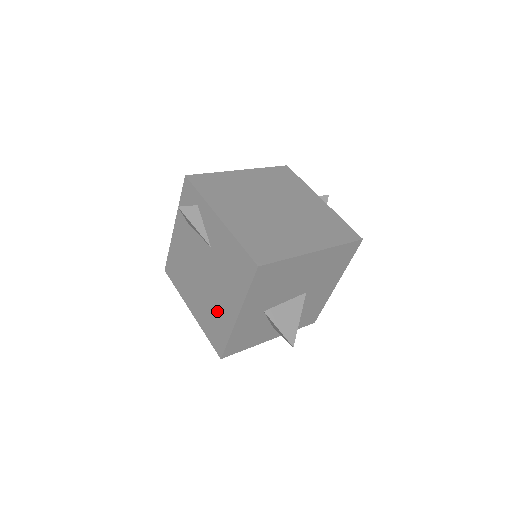
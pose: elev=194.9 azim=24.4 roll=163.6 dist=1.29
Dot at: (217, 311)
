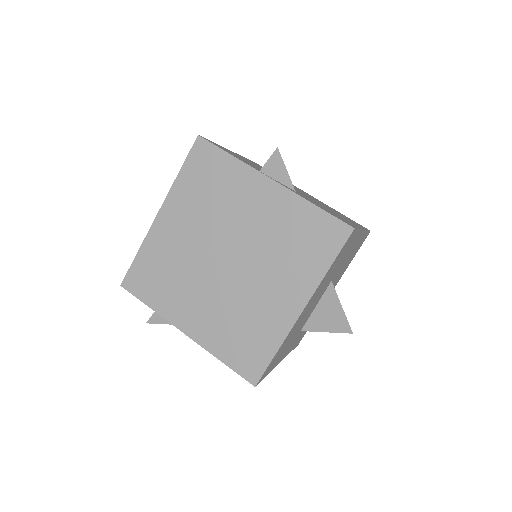
Dot at: occluded
